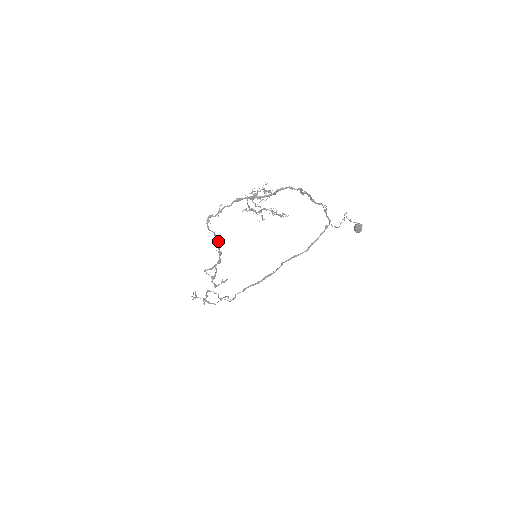
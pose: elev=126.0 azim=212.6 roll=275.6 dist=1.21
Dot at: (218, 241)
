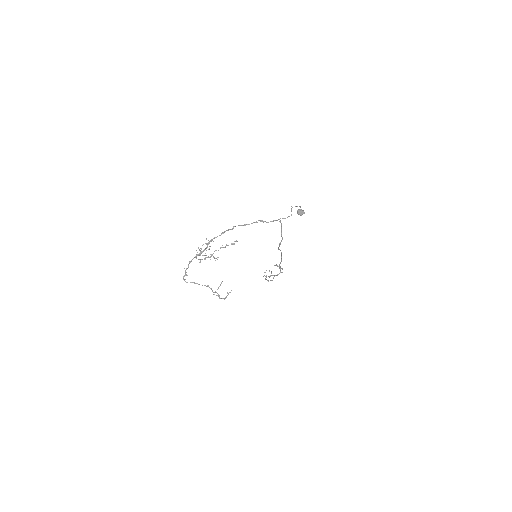
Dot at: (198, 284)
